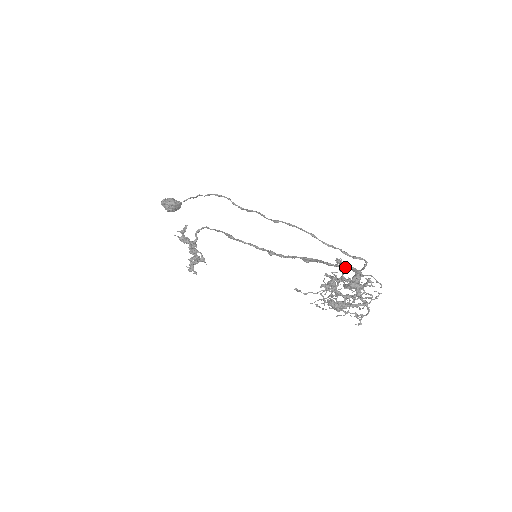
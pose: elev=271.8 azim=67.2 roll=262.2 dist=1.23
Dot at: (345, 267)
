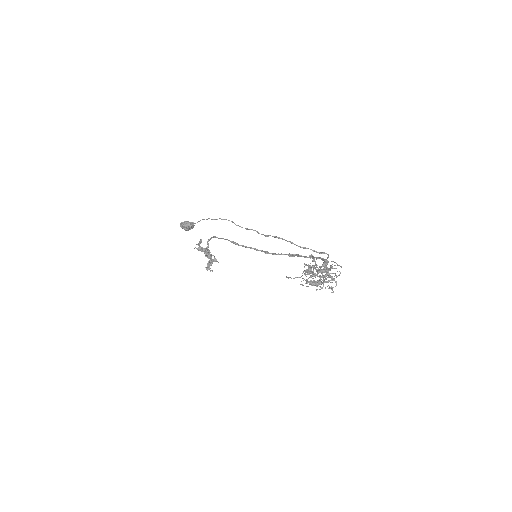
Dot at: (316, 258)
